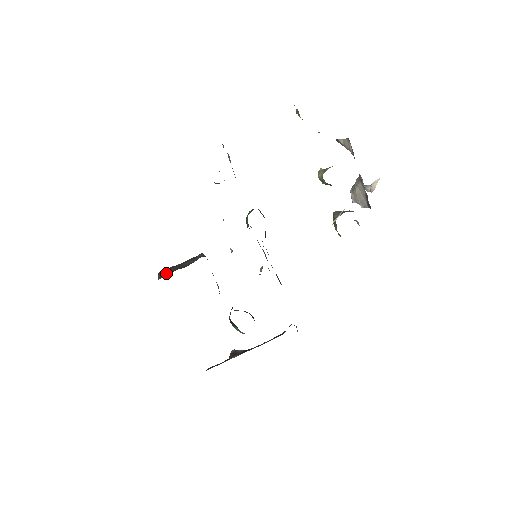
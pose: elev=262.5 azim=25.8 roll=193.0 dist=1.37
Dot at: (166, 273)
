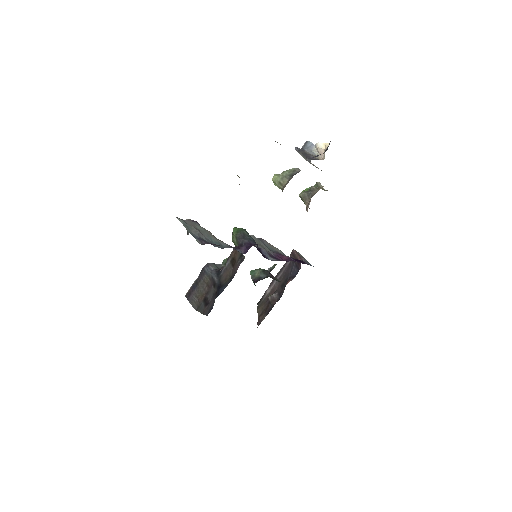
Dot at: (195, 299)
